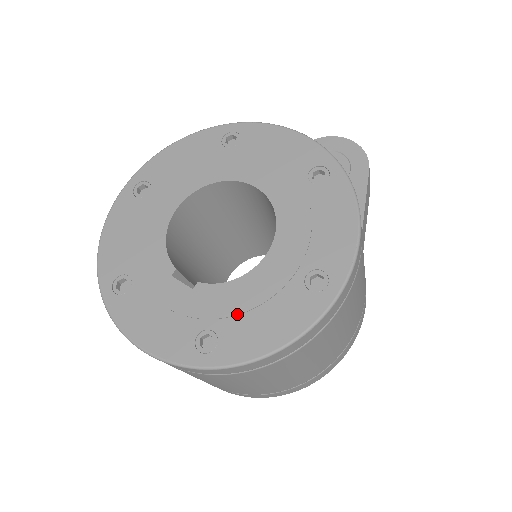
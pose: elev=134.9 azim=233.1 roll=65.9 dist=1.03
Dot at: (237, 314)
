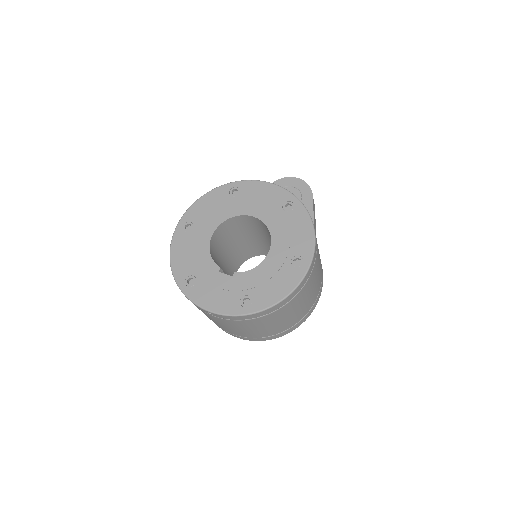
Dot at: (259, 285)
